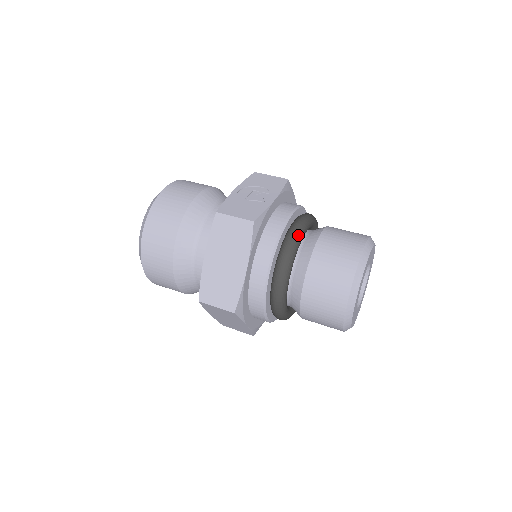
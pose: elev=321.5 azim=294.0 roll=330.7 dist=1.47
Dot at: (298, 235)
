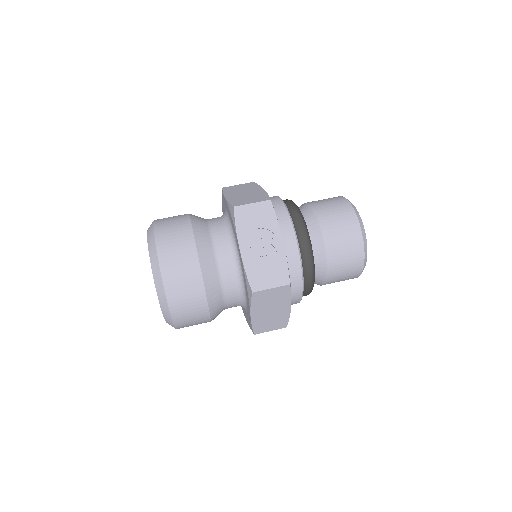
Dot at: (312, 254)
